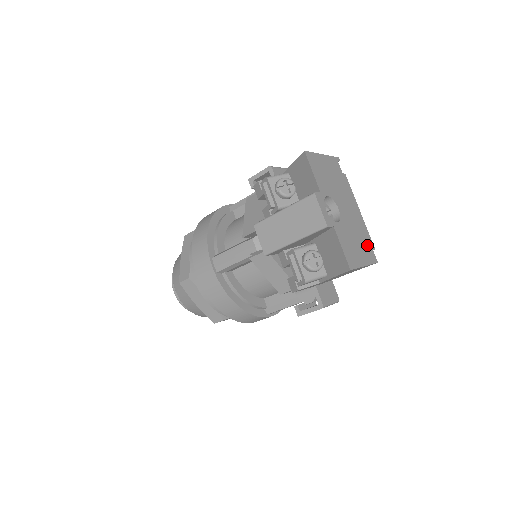
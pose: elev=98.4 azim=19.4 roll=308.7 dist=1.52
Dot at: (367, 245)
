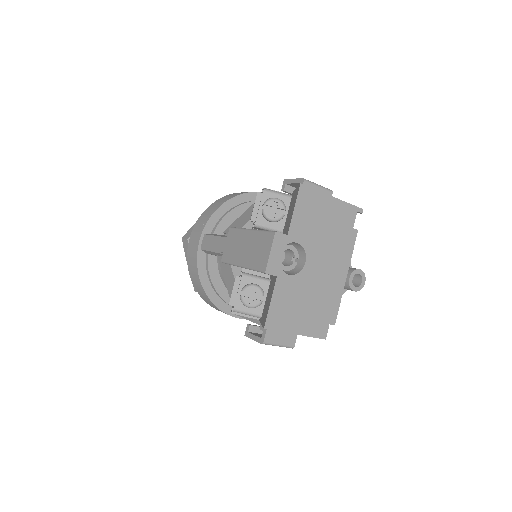
Dot at: (323, 315)
